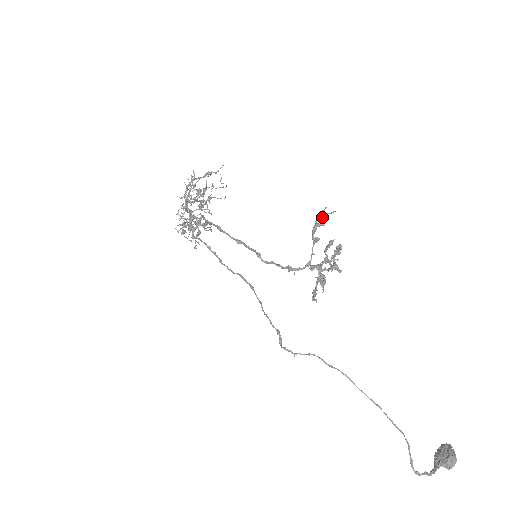
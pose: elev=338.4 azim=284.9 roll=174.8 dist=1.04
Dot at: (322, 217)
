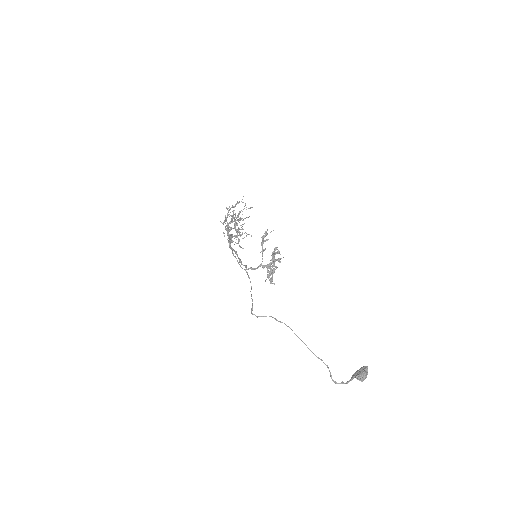
Dot at: (264, 236)
